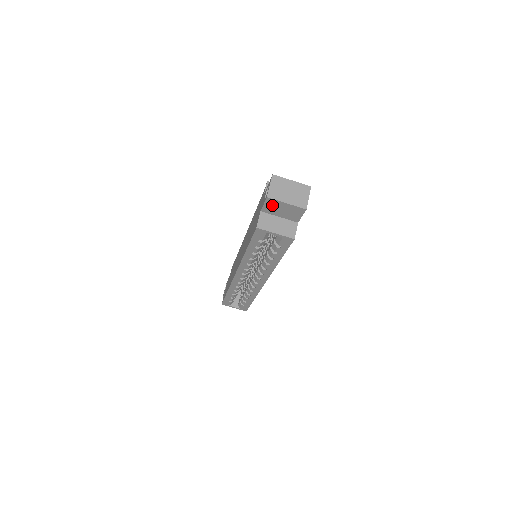
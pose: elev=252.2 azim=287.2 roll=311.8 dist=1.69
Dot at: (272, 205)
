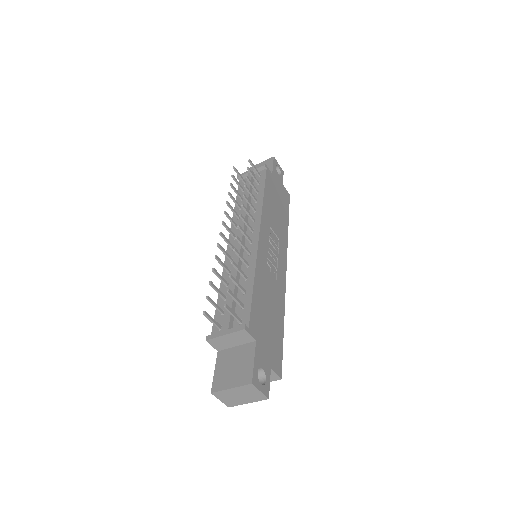
Dot at: occluded
